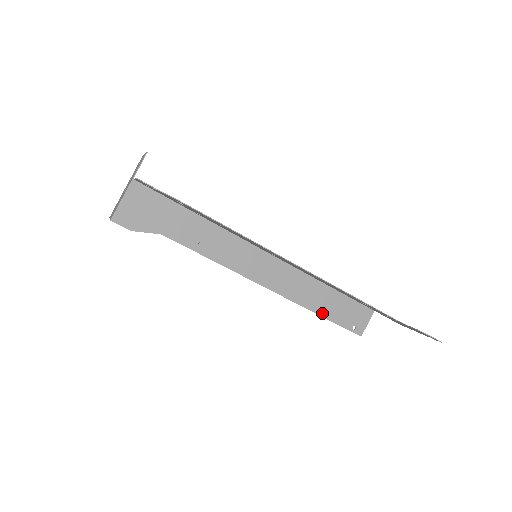
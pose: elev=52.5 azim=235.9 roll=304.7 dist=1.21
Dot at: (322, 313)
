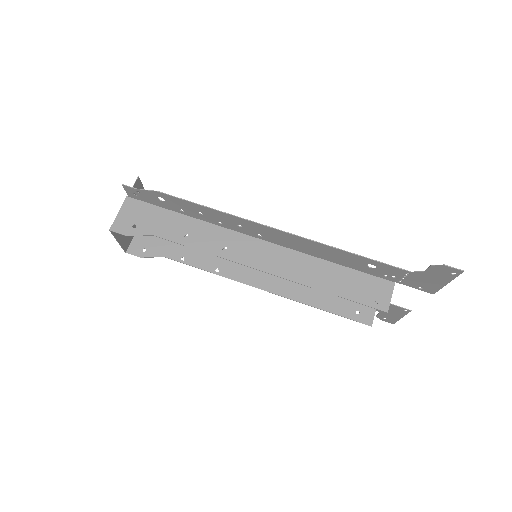
Dot at: (331, 290)
